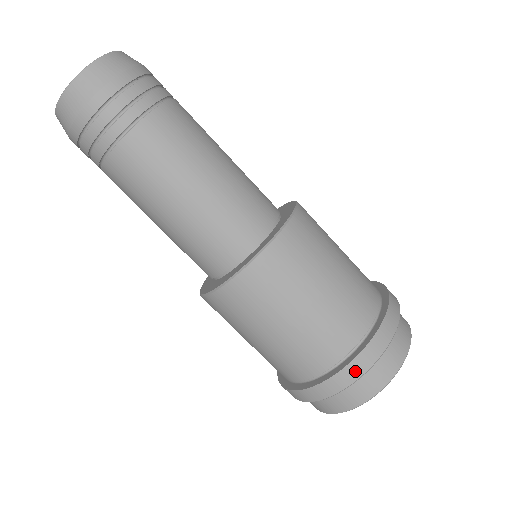
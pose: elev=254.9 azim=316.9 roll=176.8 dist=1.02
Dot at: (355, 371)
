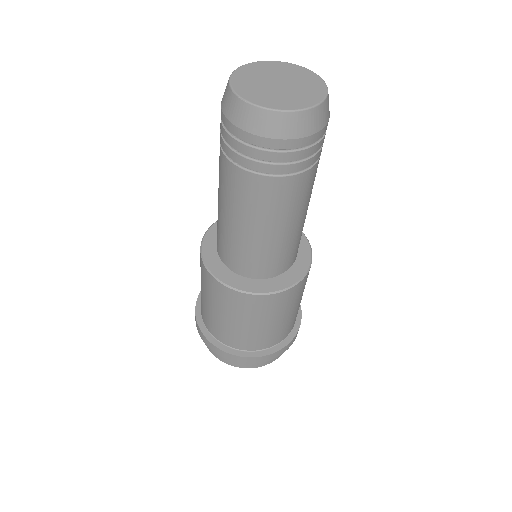
Dot at: (262, 360)
